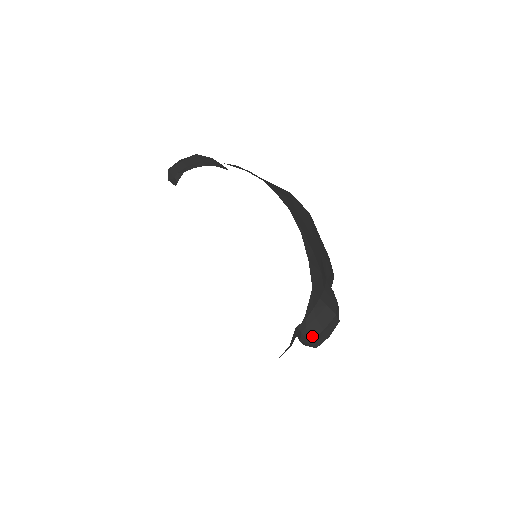
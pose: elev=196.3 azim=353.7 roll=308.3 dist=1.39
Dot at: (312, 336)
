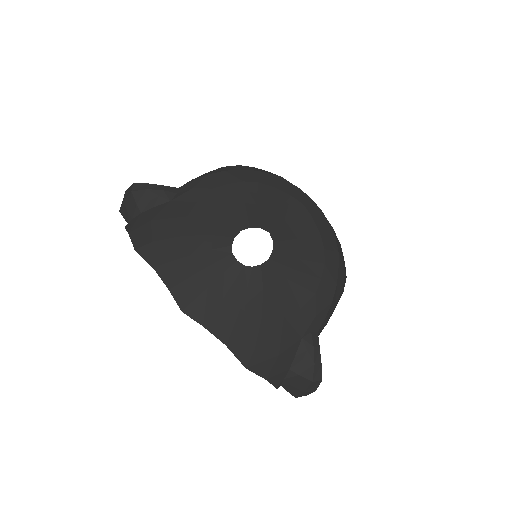
Dot at: (294, 394)
